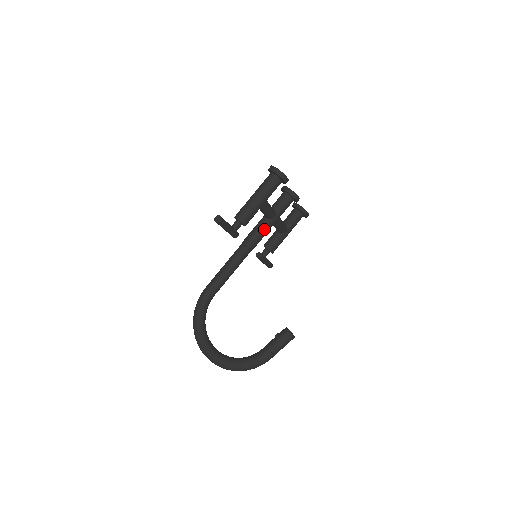
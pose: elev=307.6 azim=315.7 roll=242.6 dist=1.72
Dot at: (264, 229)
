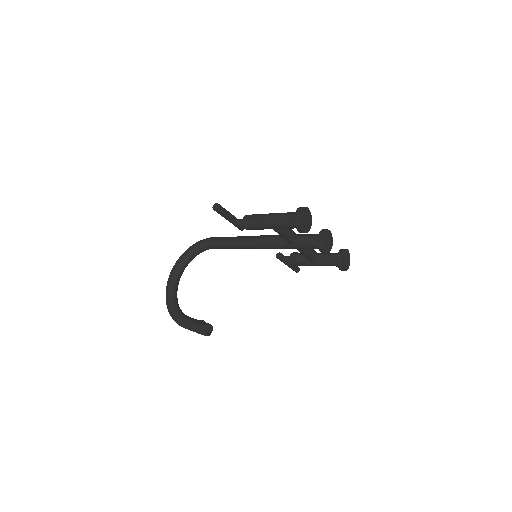
Dot at: (279, 244)
